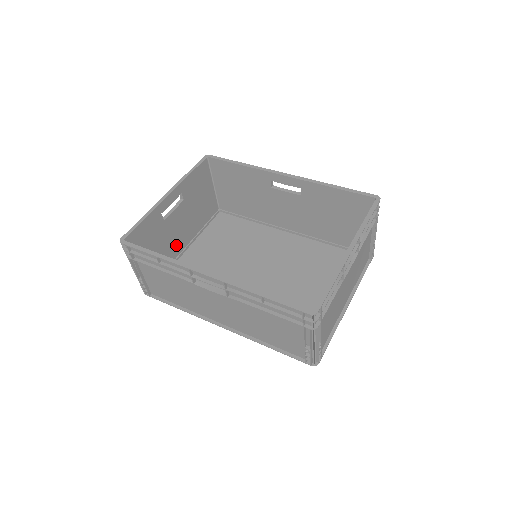
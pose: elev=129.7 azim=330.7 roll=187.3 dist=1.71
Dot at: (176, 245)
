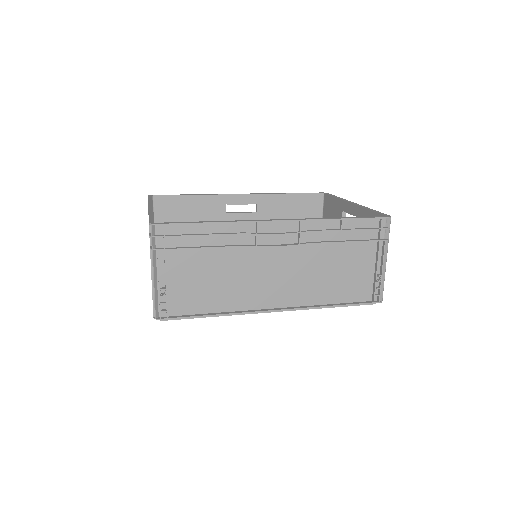
Dot at: occluded
